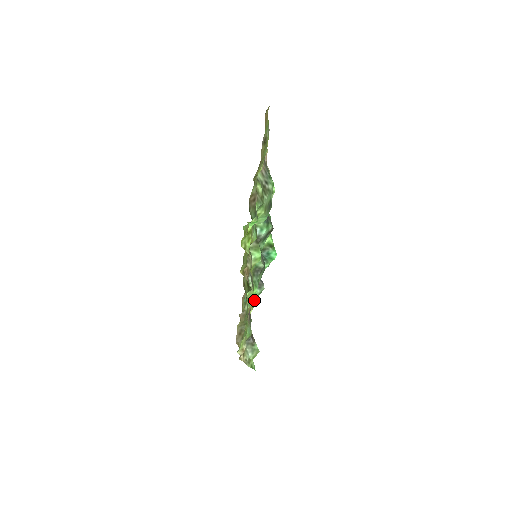
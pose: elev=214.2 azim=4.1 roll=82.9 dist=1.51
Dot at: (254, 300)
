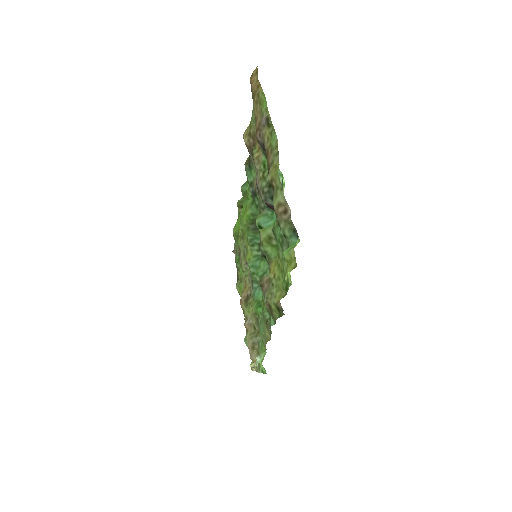
Dot at: occluded
